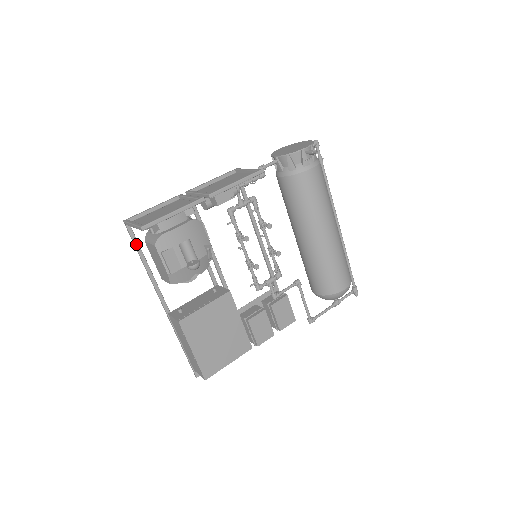
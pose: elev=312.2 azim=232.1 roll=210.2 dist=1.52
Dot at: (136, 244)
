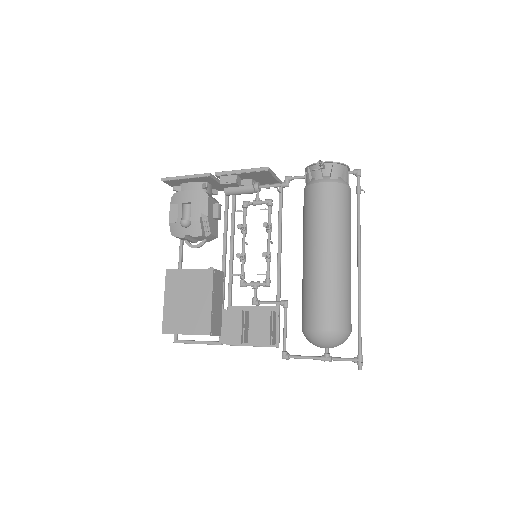
Dot at: occluded
